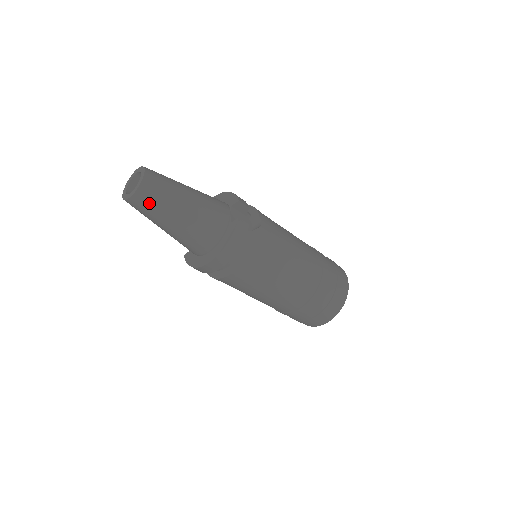
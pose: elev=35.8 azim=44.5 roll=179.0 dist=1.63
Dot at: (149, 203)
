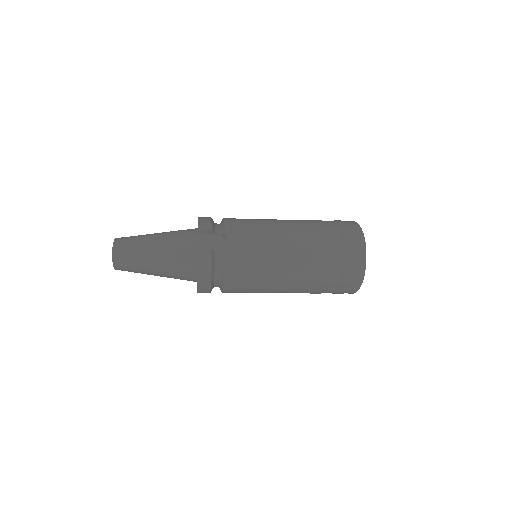
Dot at: (127, 267)
